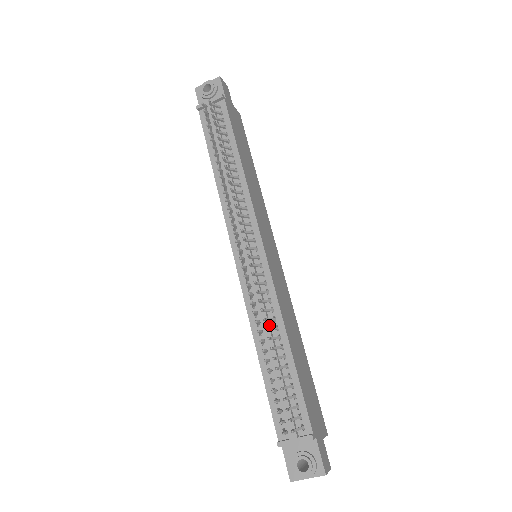
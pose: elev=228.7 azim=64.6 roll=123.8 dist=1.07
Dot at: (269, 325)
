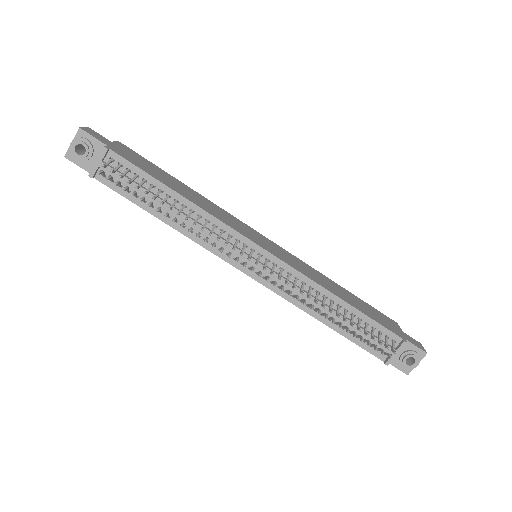
Dot at: (318, 300)
